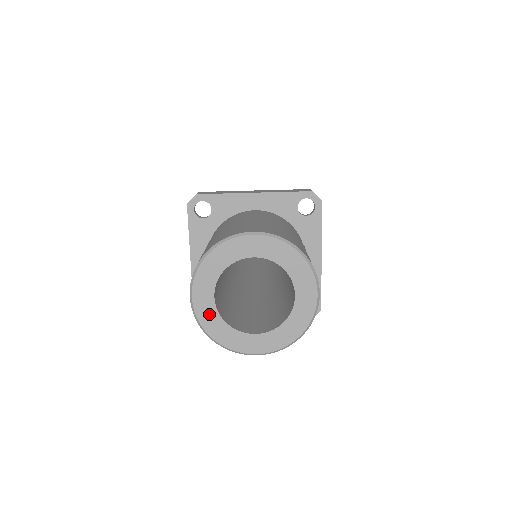
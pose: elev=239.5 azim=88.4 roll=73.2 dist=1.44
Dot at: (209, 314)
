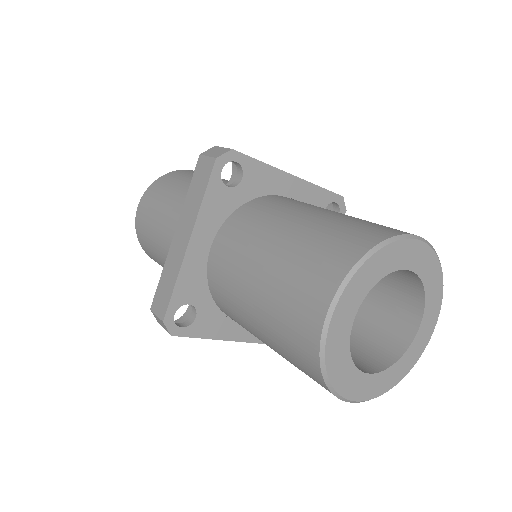
Dot at: (340, 341)
